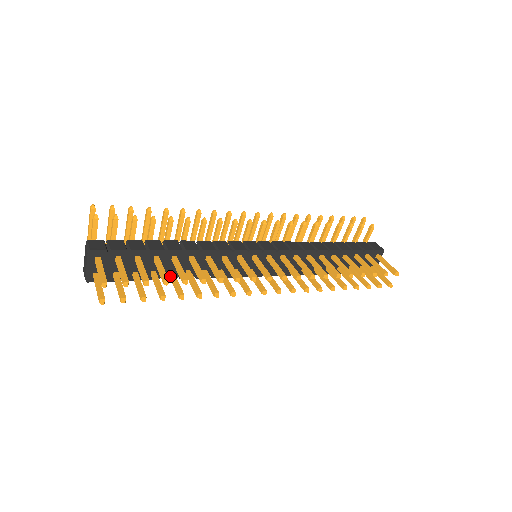
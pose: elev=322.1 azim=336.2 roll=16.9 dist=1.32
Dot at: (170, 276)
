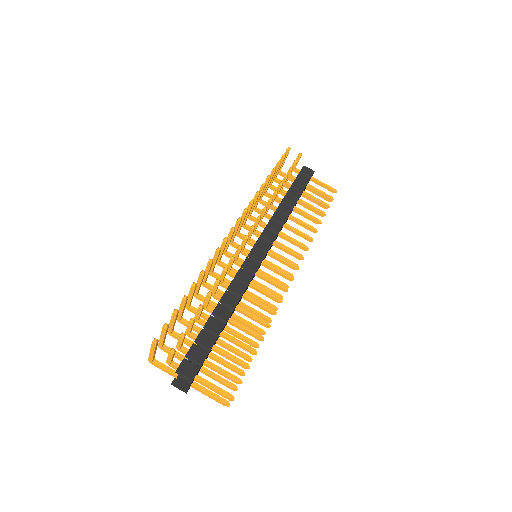
Dot at: (229, 332)
